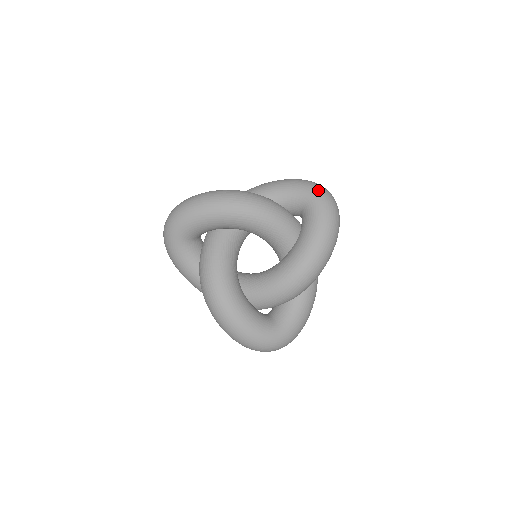
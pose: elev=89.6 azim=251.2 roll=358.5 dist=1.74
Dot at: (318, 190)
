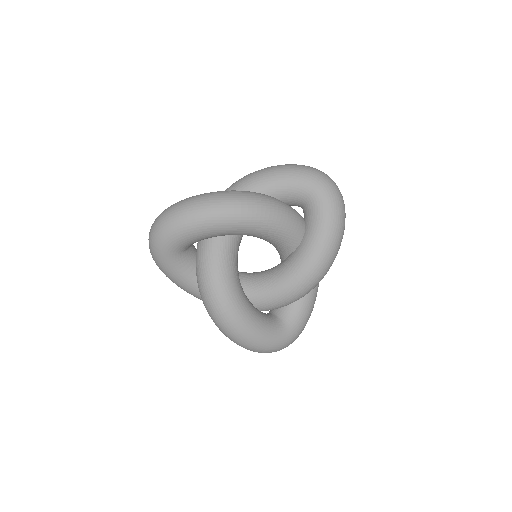
Dot at: (322, 180)
